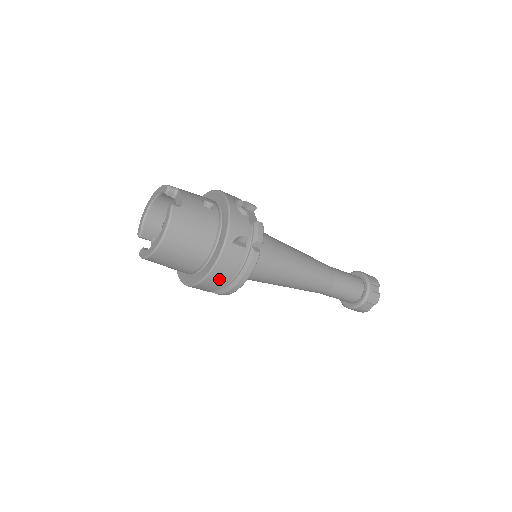
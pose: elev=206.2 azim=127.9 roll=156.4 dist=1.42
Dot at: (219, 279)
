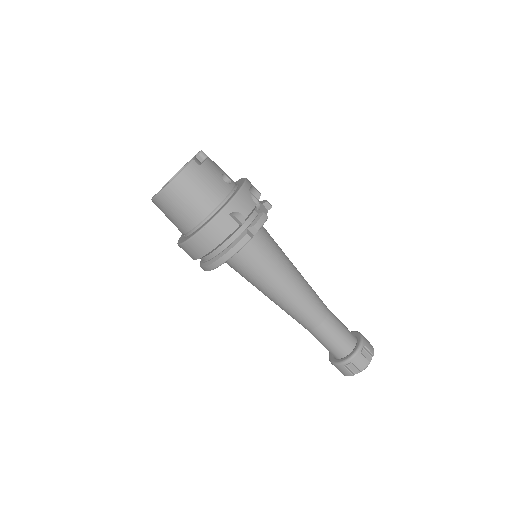
Dot at: (205, 244)
